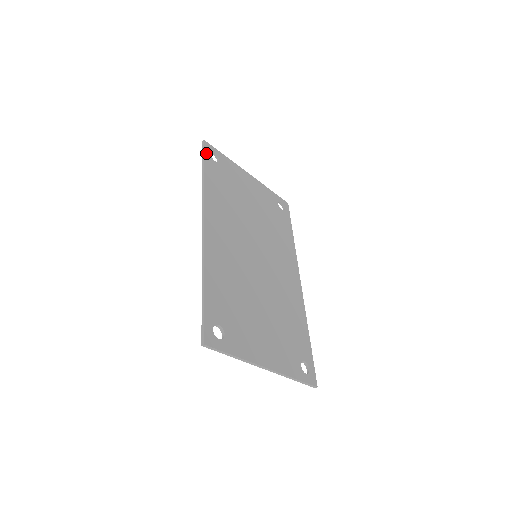
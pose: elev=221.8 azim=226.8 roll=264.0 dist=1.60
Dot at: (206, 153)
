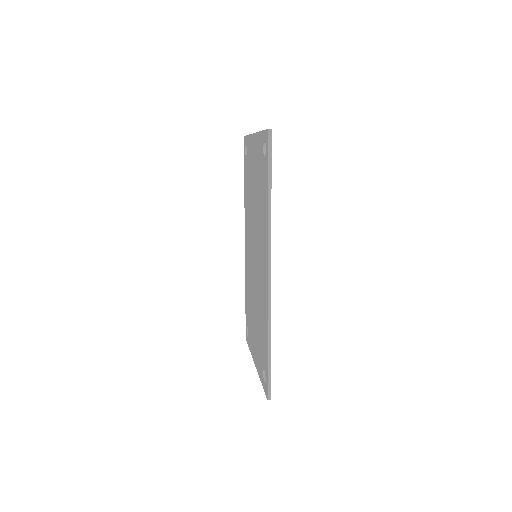
Dot at: (271, 153)
